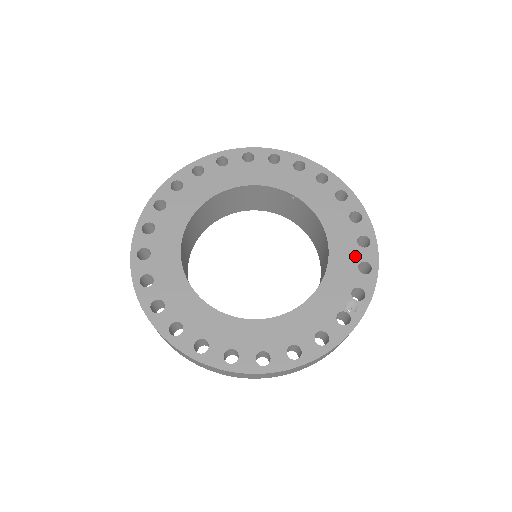
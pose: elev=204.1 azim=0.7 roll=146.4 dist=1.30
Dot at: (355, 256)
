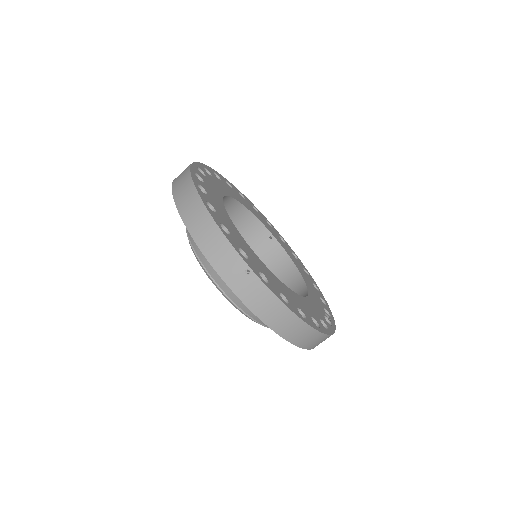
Dot at: (316, 291)
